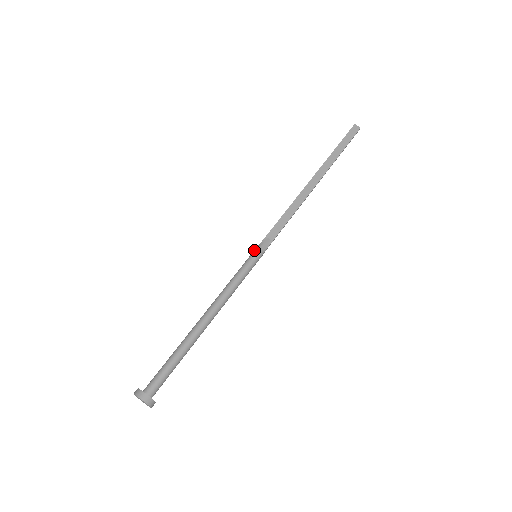
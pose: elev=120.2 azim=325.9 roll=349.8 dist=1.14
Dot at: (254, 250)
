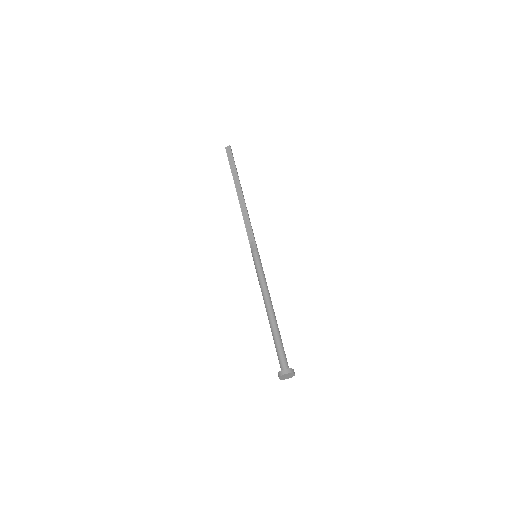
Dot at: (252, 255)
